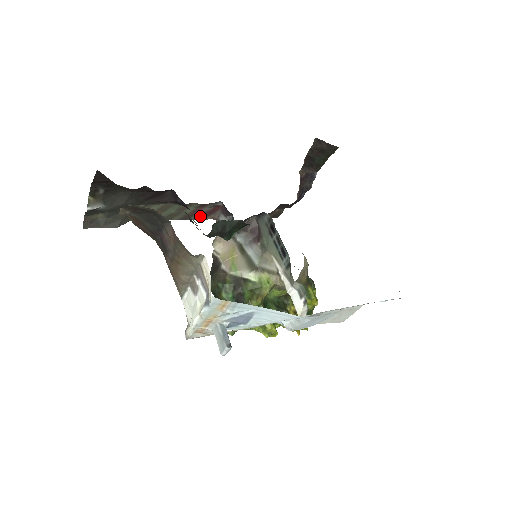
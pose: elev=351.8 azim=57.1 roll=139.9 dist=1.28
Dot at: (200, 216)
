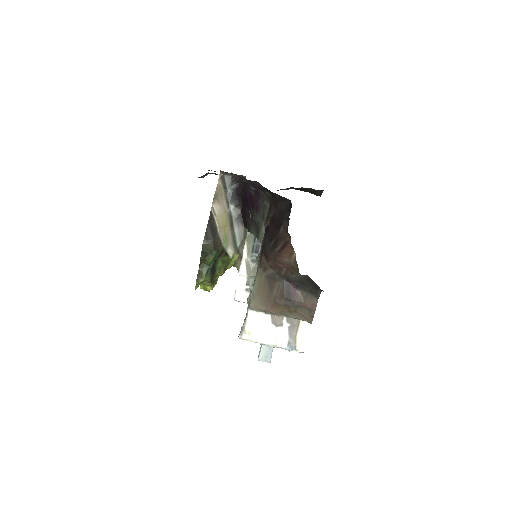
Dot at: occluded
